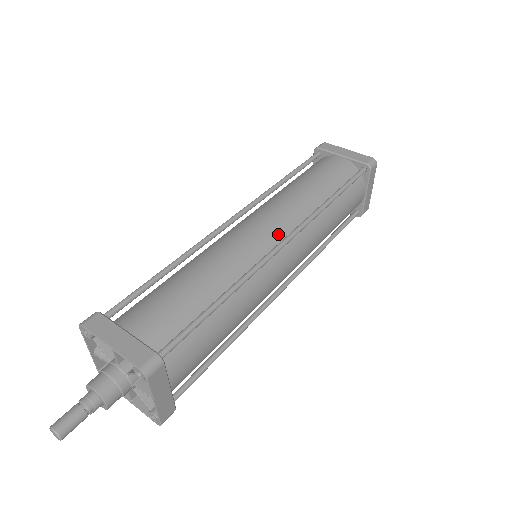
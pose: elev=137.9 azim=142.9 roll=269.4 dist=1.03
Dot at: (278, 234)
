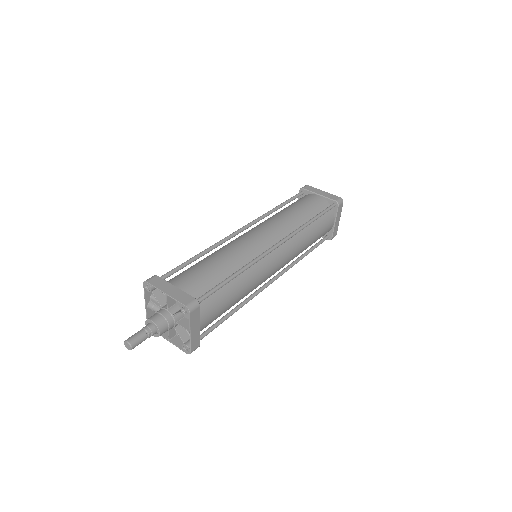
Dot at: (273, 240)
